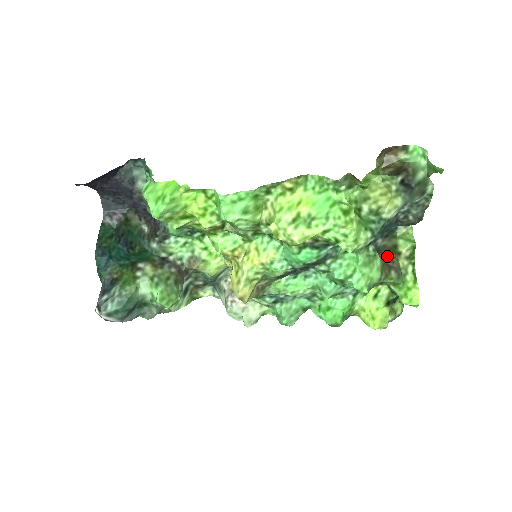
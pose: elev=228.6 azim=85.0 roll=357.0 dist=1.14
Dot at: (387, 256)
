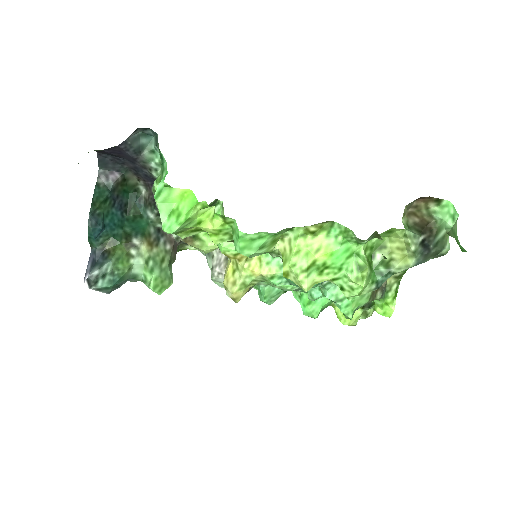
Dot at: occluded
